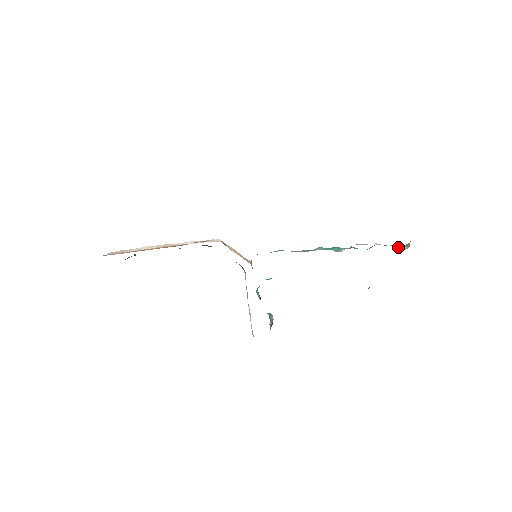
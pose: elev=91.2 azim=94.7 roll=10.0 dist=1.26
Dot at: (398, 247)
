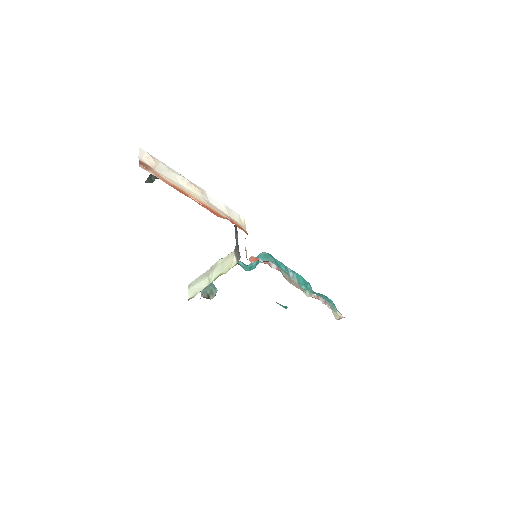
Dot at: (333, 311)
